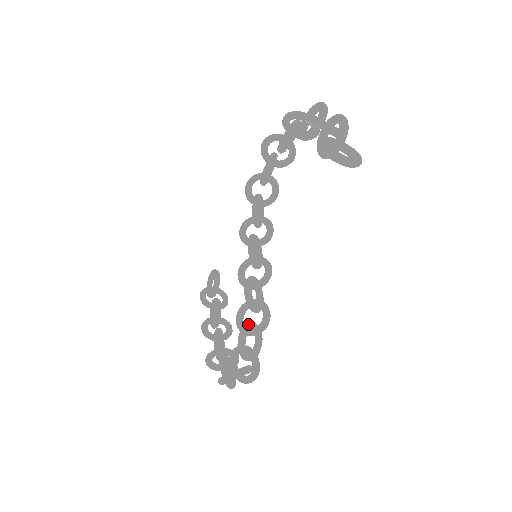
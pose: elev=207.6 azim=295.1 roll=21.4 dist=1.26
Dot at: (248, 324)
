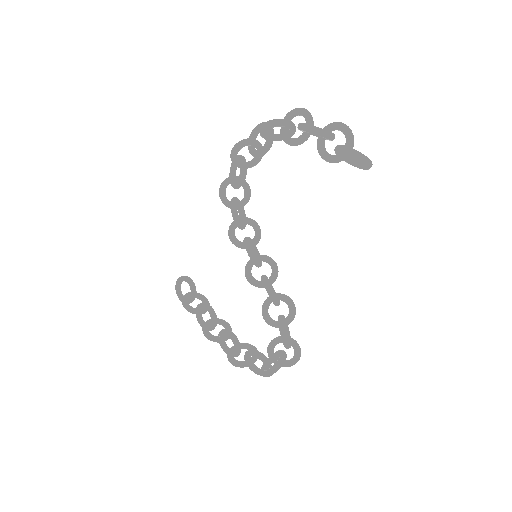
Dot at: (282, 318)
